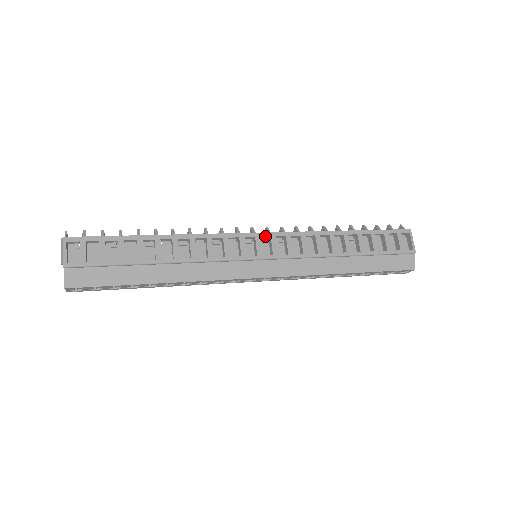
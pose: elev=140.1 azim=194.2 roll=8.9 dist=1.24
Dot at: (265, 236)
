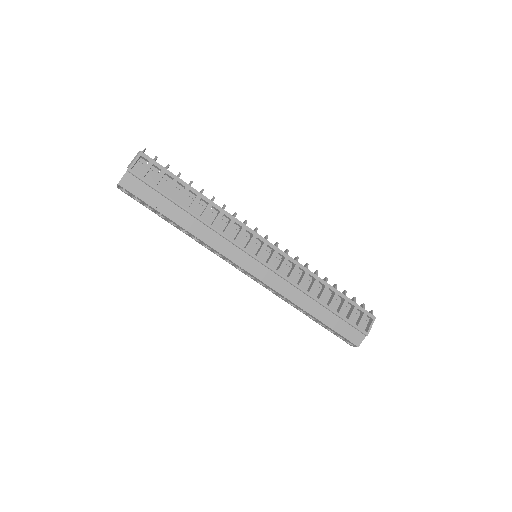
Dot at: (271, 247)
